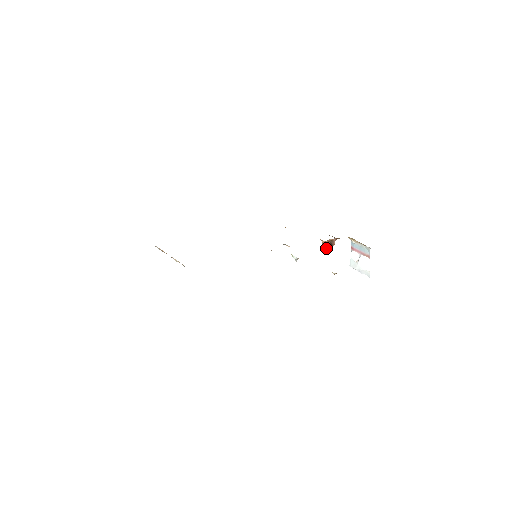
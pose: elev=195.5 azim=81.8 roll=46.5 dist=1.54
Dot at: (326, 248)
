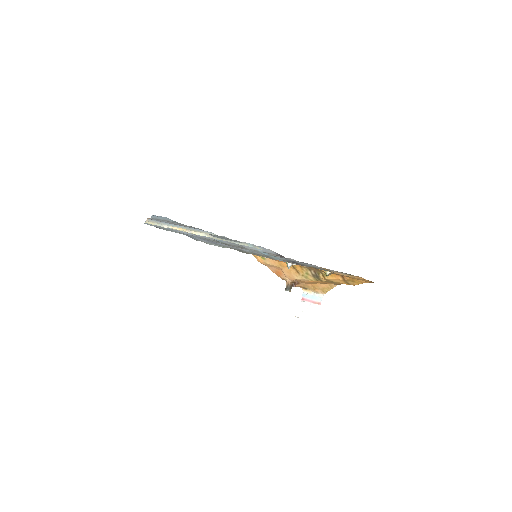
Dot at: (289, 287)
